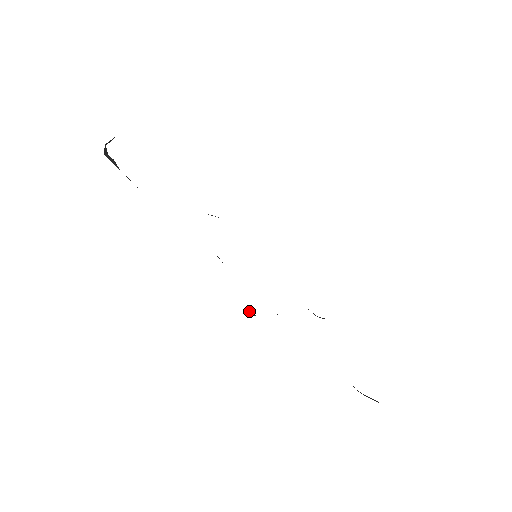
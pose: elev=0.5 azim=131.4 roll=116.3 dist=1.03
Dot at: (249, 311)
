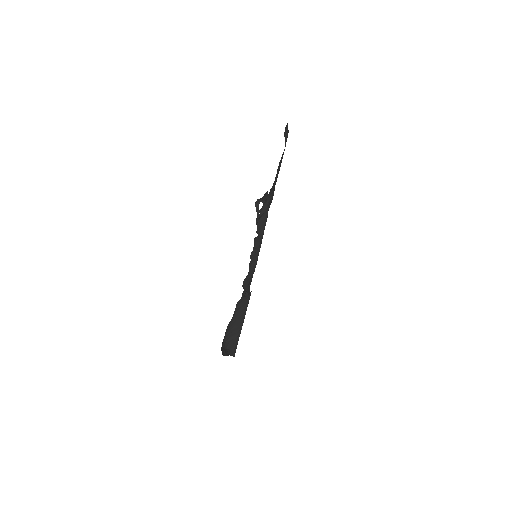
Dot at: occluded
